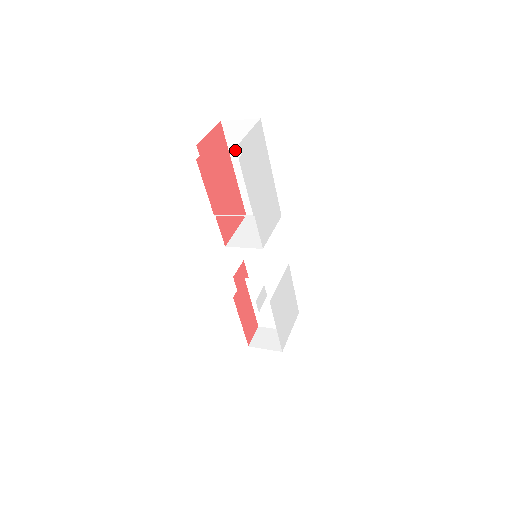
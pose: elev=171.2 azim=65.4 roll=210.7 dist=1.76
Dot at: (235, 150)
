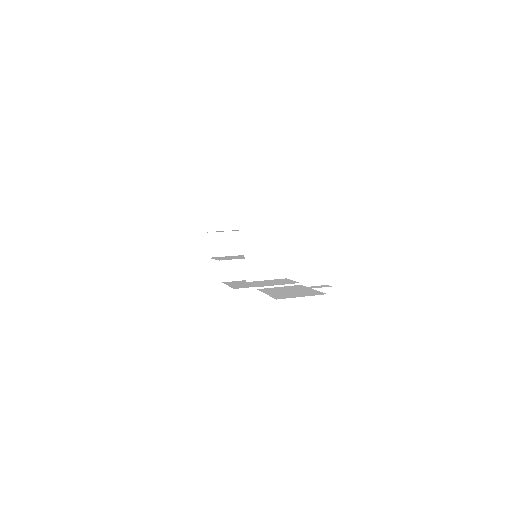
Dot at: occluded
